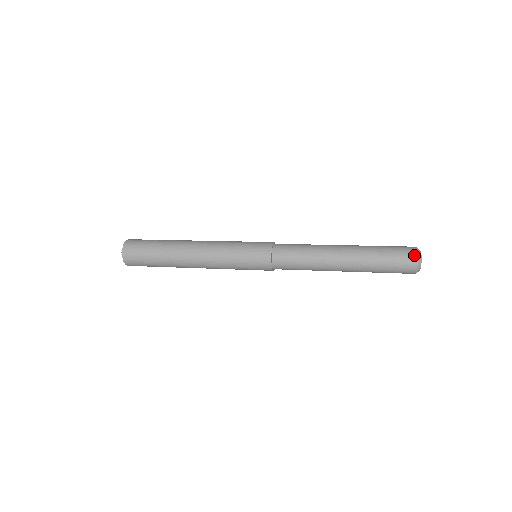
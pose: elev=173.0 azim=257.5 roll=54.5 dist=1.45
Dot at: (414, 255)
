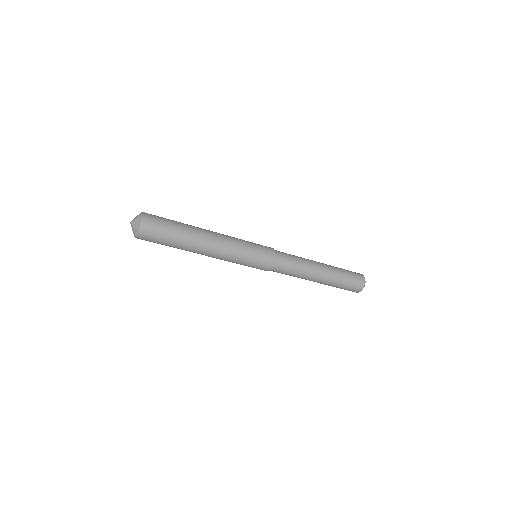
Dot at: (363, 277)
